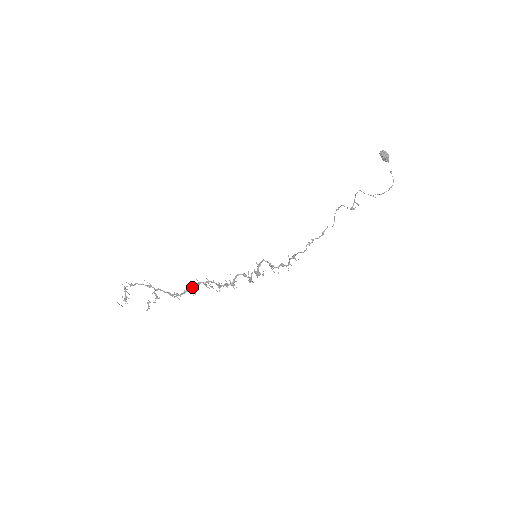
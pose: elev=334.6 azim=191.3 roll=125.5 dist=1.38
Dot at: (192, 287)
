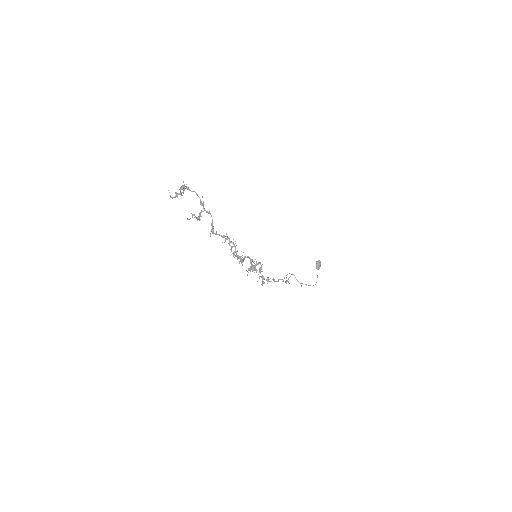
Dot at: occluded
